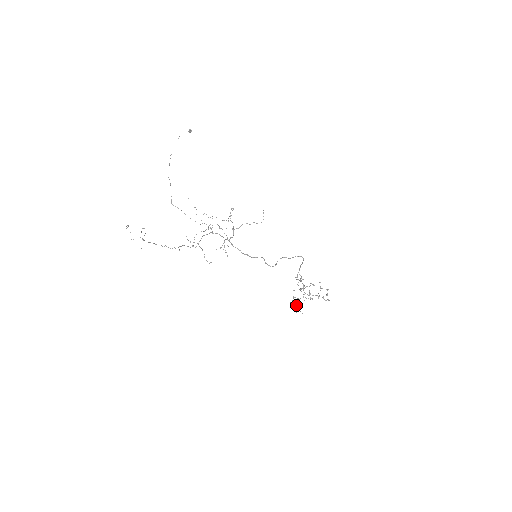
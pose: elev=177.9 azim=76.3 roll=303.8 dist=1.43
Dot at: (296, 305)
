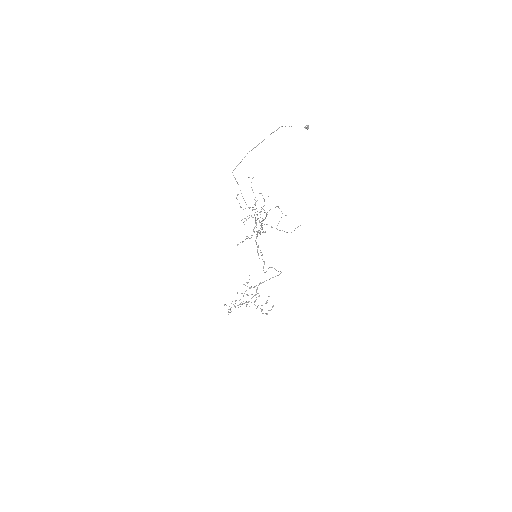
Dot at: occluded
